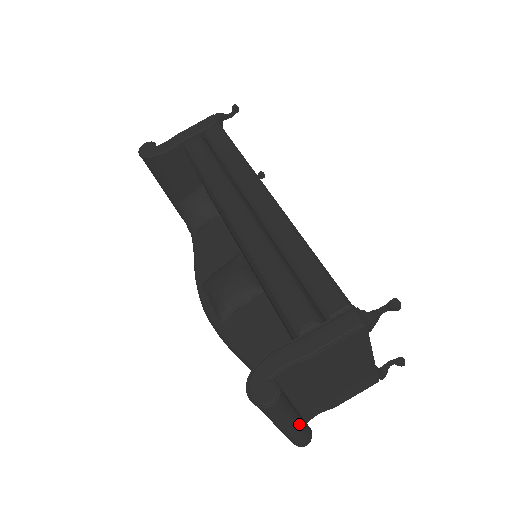
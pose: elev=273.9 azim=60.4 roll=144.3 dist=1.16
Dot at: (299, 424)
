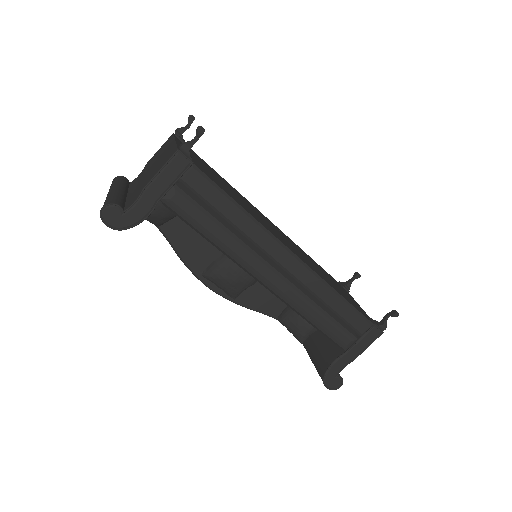
Dot at: occluded
